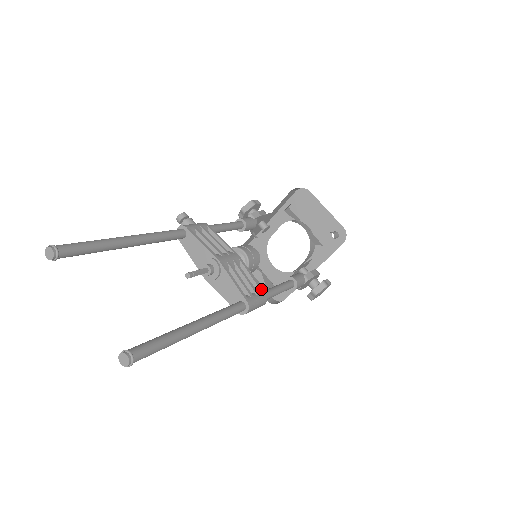
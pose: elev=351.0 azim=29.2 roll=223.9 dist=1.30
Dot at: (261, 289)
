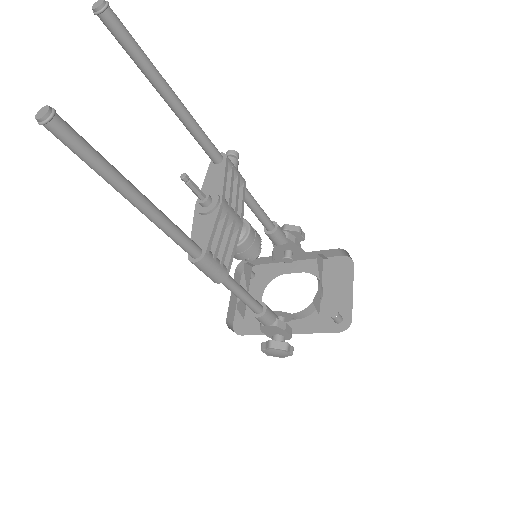
Dot at: (229, 267)
